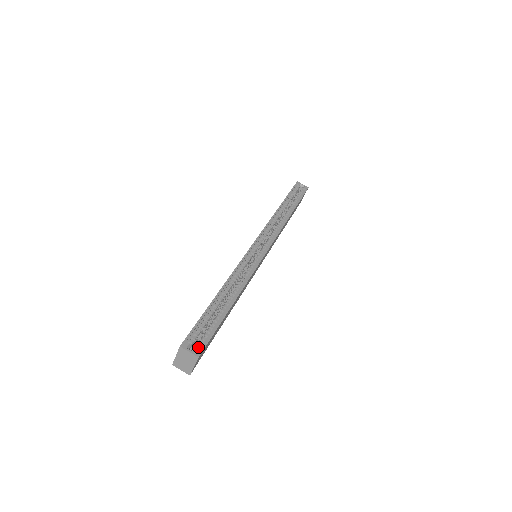
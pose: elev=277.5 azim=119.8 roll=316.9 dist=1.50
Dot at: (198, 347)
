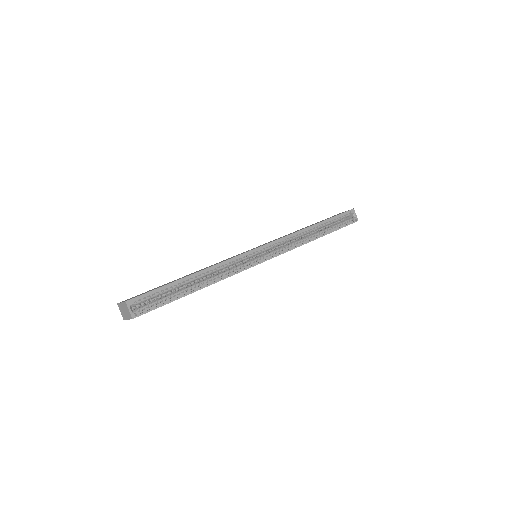
Dot at: (140, 310)
